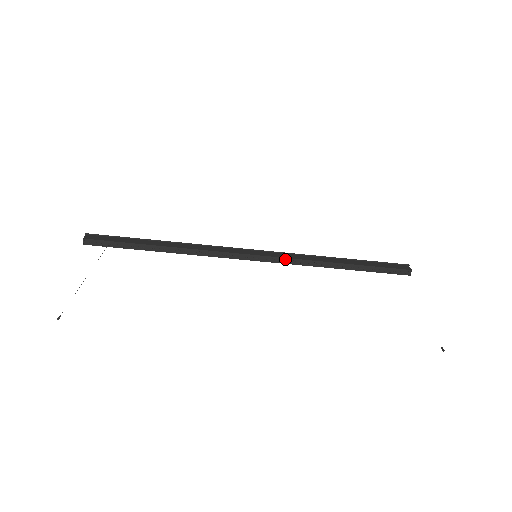
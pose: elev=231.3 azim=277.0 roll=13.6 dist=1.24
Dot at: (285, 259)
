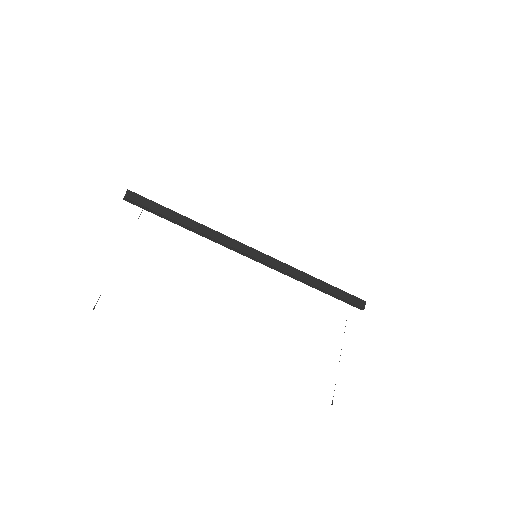
Dot at: (276, 268)
